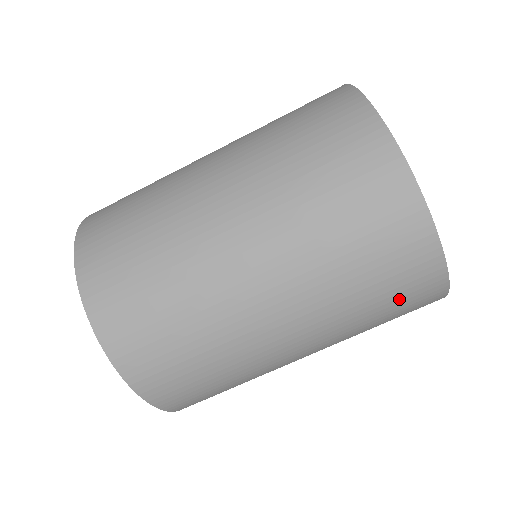
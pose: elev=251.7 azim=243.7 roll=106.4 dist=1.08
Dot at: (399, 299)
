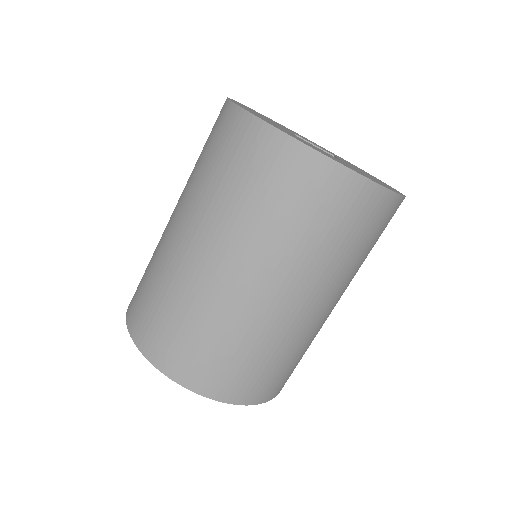
Dot at: (374, 231)
